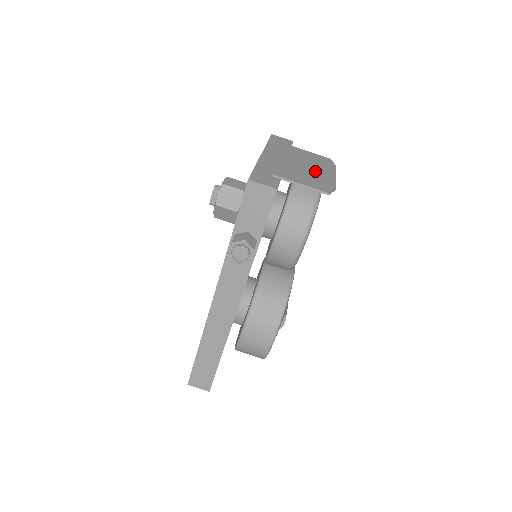
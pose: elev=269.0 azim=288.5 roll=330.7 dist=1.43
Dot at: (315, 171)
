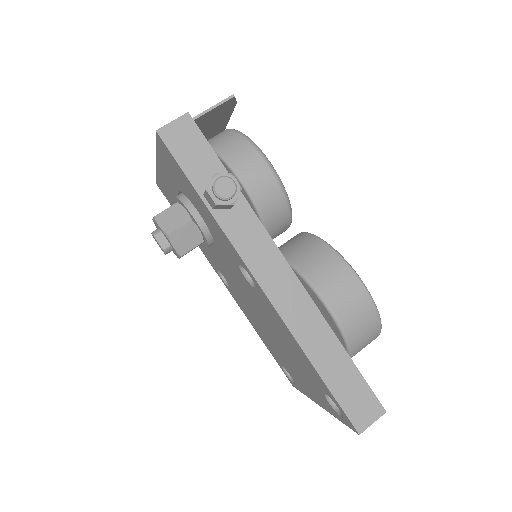
Dot at: occluded
